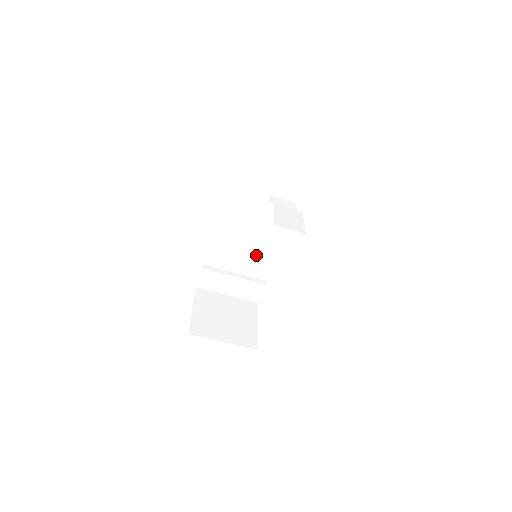
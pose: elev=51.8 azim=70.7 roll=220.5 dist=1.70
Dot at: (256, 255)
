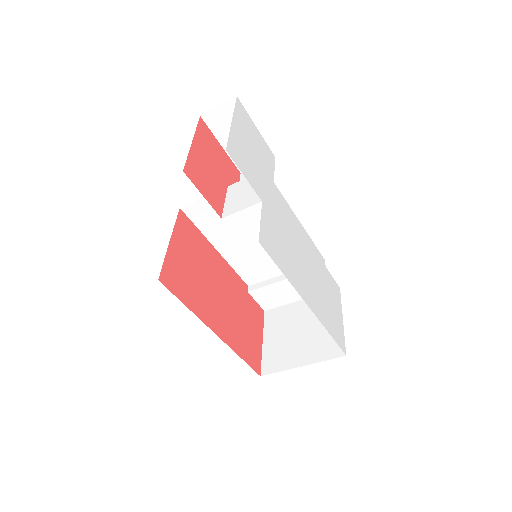
Dot at: occluded
